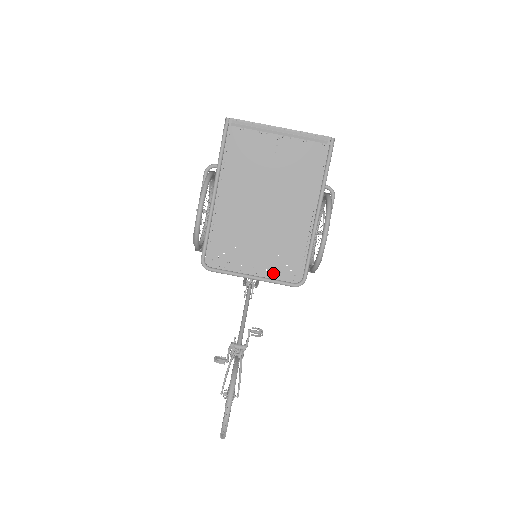
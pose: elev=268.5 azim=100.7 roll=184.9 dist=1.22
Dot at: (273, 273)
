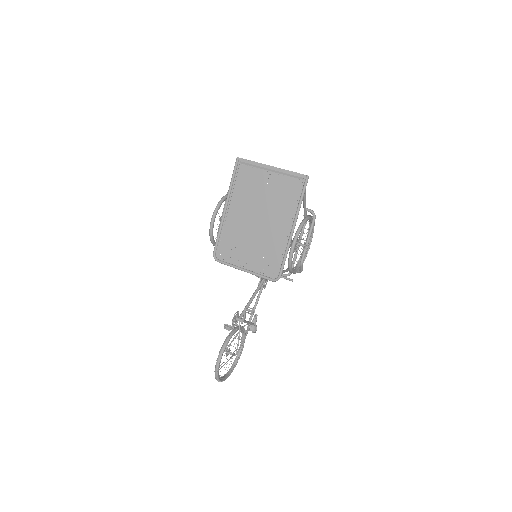
Dot at: (259, 269)
